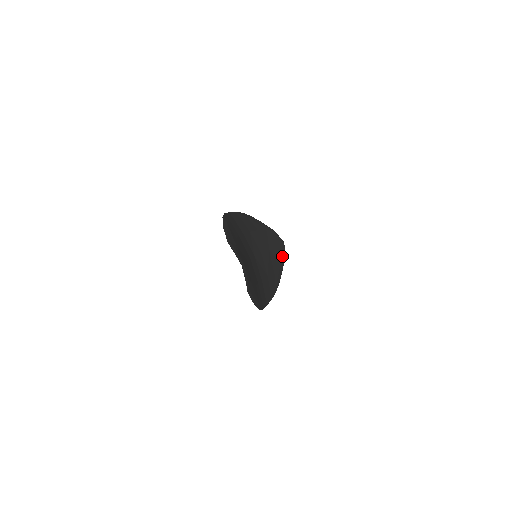
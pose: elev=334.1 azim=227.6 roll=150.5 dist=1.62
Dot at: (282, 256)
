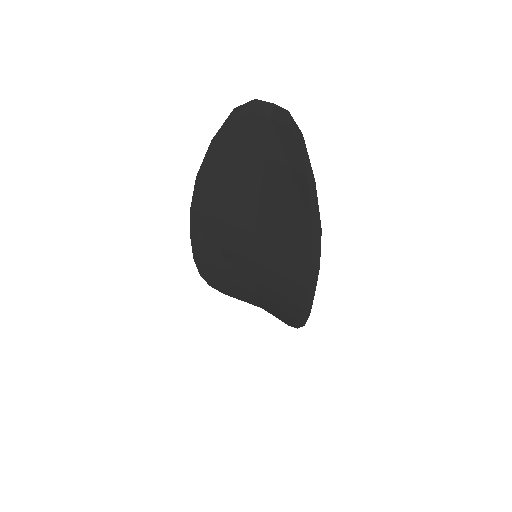
Dot at: occluded
